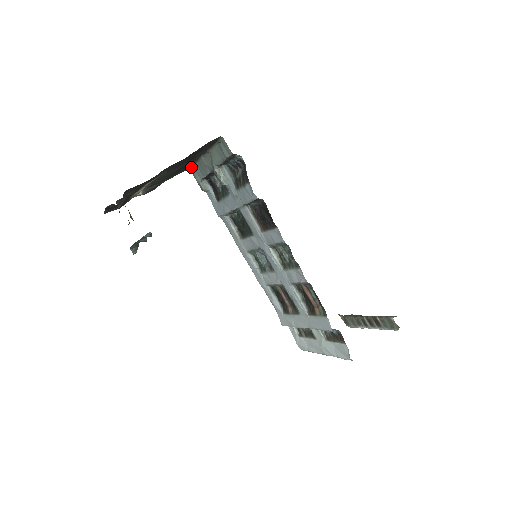
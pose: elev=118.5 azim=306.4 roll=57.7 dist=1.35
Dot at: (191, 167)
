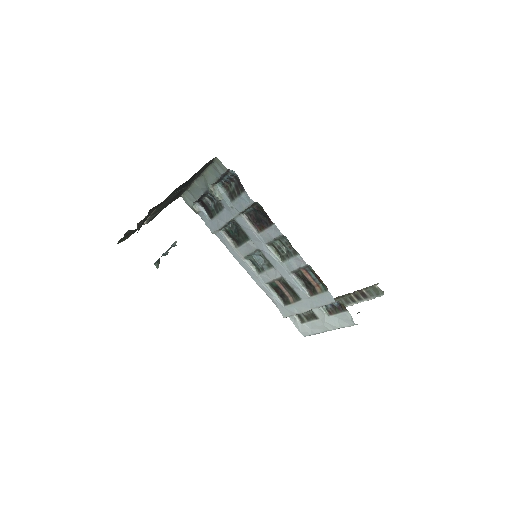
Dot at: (182, 195)
